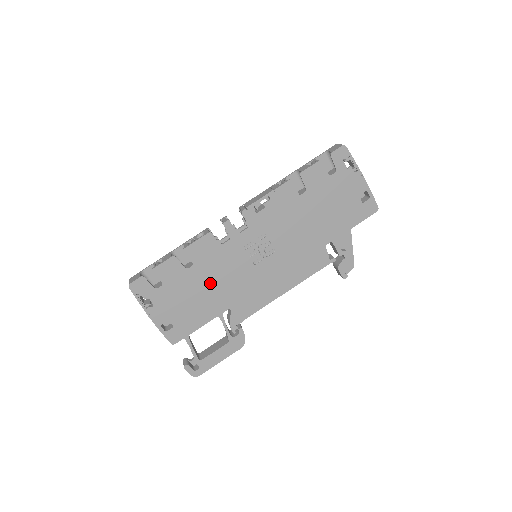
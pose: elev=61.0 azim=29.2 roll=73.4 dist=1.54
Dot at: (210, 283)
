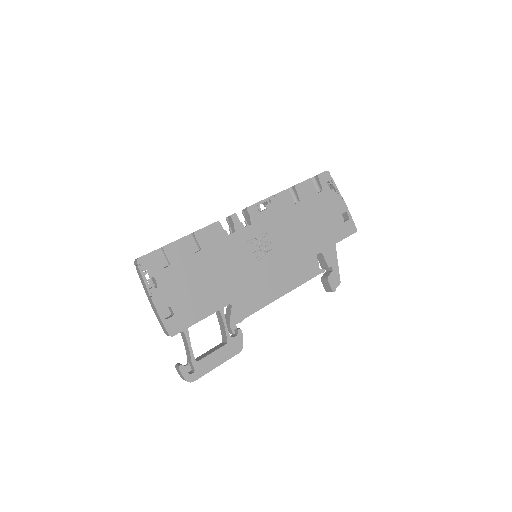
Dot at: (214, 272)
